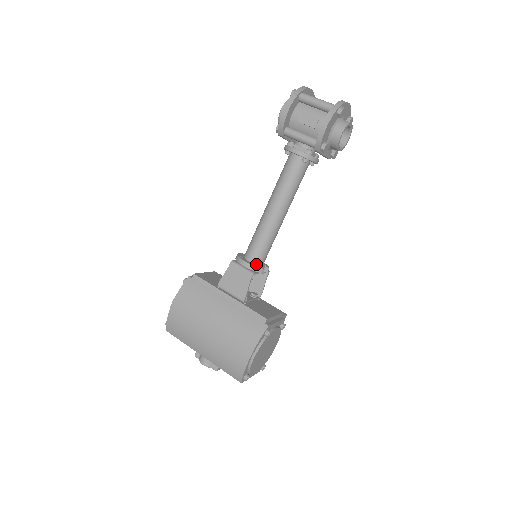
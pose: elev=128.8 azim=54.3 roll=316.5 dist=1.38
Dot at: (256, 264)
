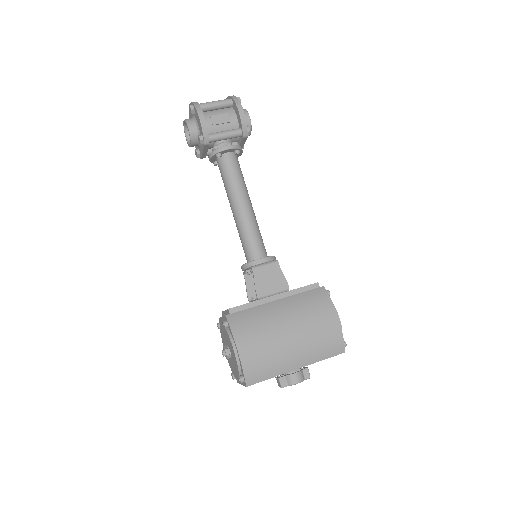
Dot at: occluded
